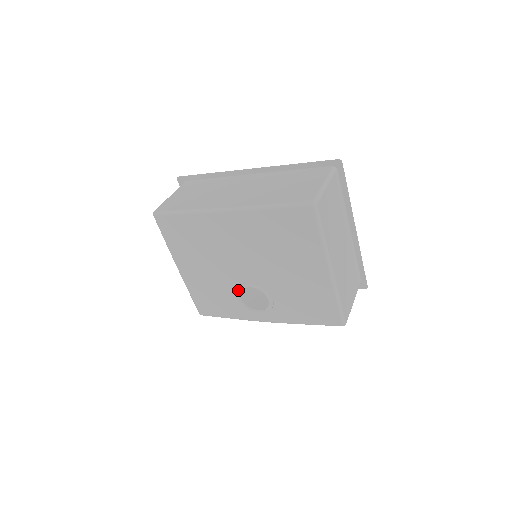
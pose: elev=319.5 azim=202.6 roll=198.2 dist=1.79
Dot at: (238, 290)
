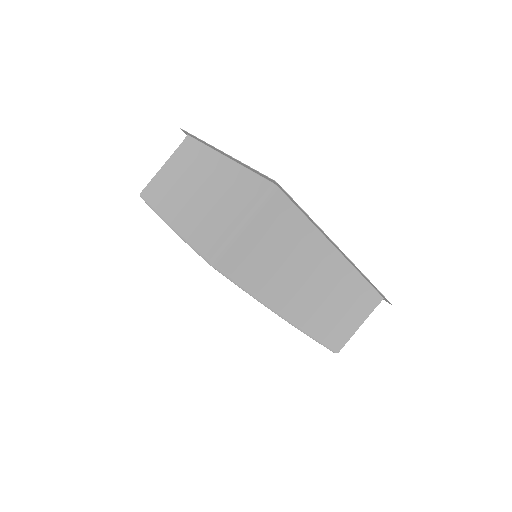
Dot at: occluded
